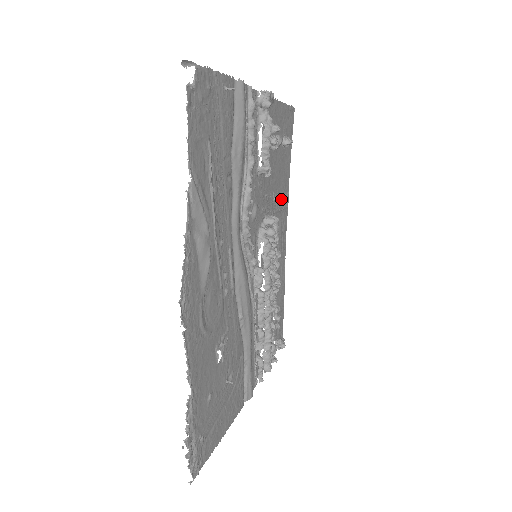
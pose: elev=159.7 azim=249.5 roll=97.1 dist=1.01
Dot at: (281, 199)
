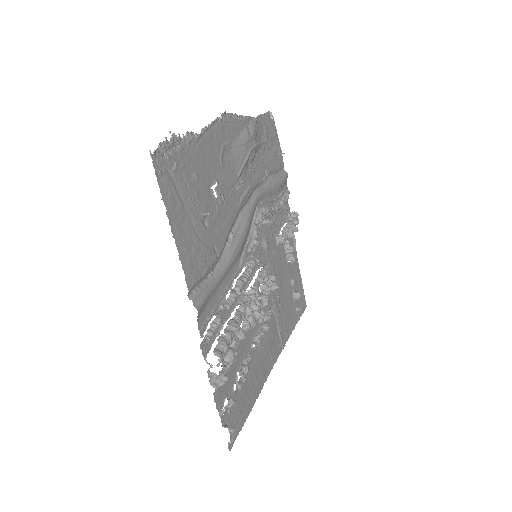
Dot at: (281, 320)
